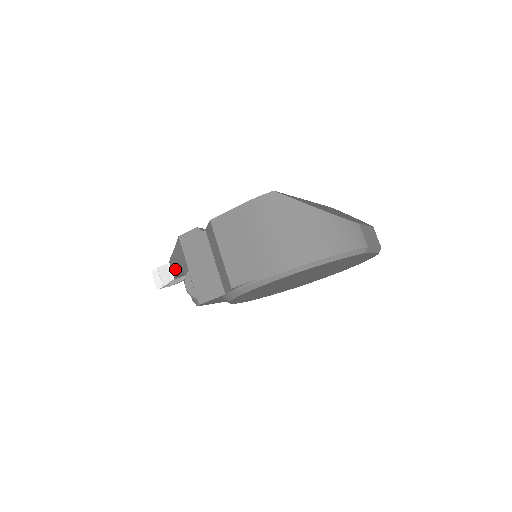
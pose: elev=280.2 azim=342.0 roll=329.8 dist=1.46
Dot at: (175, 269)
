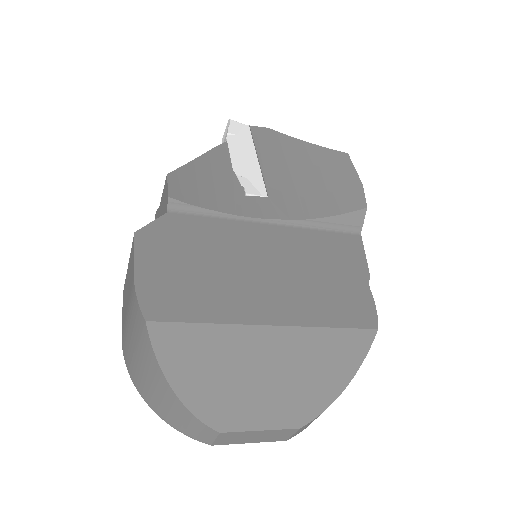
Dot at: occluded
